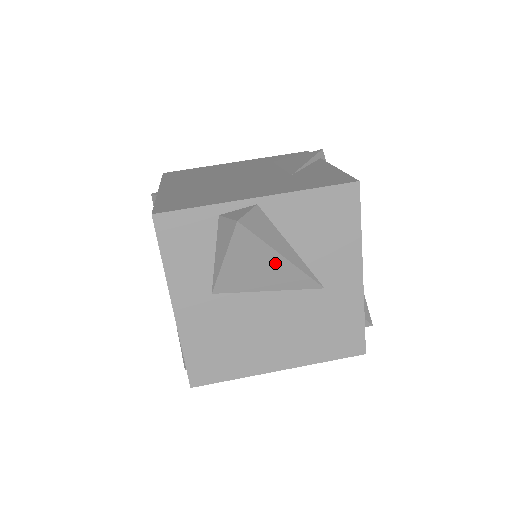
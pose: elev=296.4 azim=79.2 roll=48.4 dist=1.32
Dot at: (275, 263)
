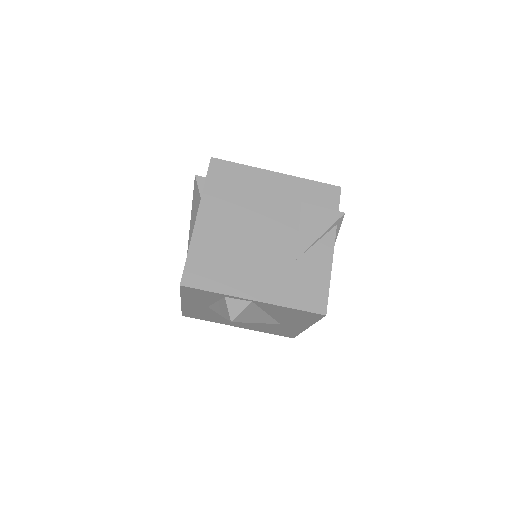
Dot at: occluded
